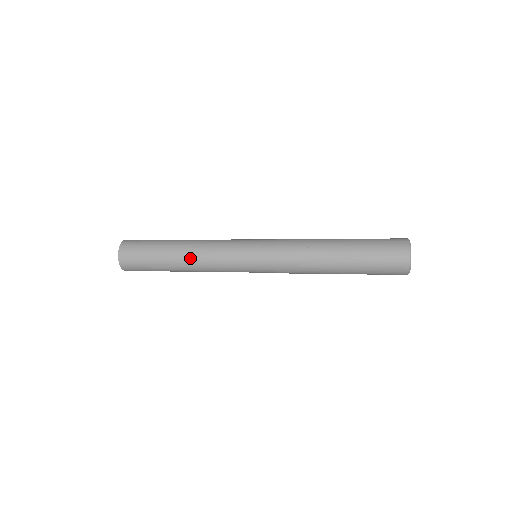
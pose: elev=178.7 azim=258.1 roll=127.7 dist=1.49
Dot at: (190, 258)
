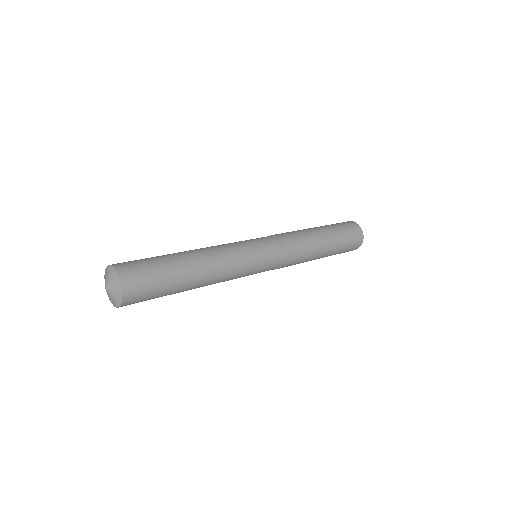
Dot at: (209, 283)
